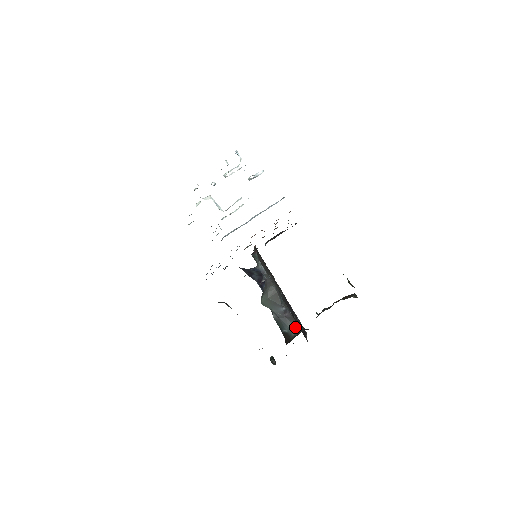
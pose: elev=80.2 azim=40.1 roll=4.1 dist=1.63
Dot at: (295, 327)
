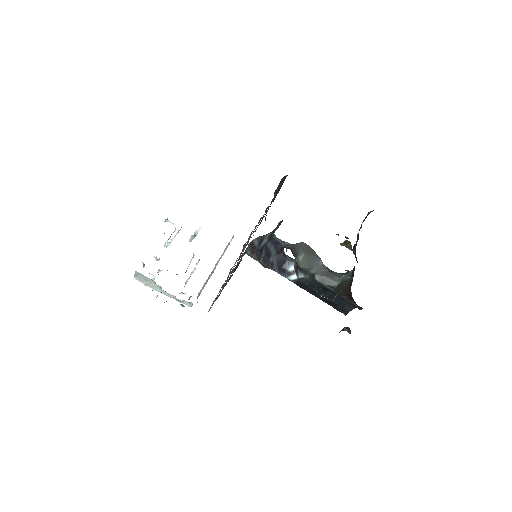
Dot at: (344, 273)
